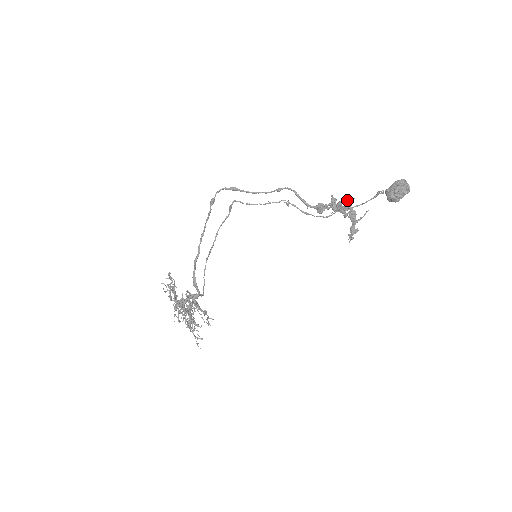
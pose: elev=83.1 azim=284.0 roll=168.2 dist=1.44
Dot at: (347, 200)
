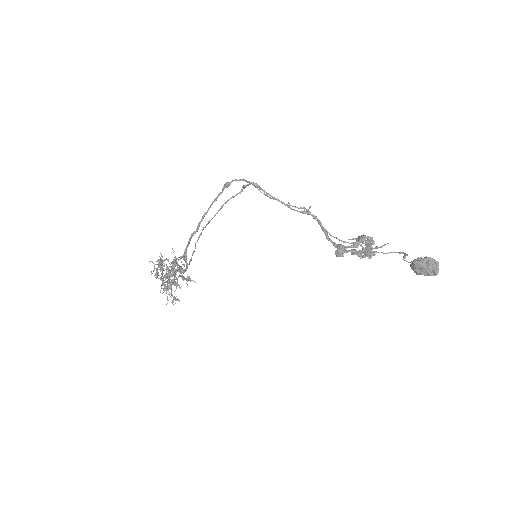
Dot at: occluded
